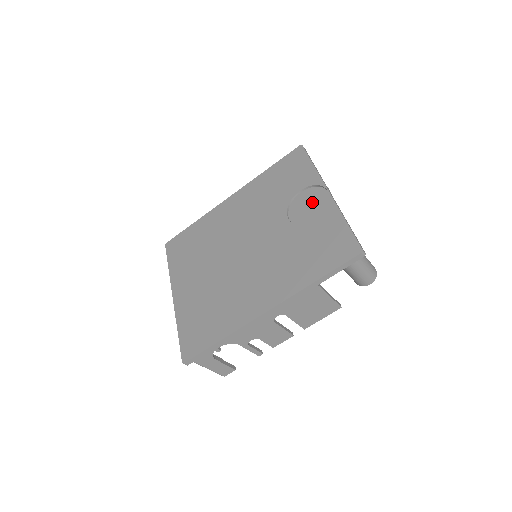
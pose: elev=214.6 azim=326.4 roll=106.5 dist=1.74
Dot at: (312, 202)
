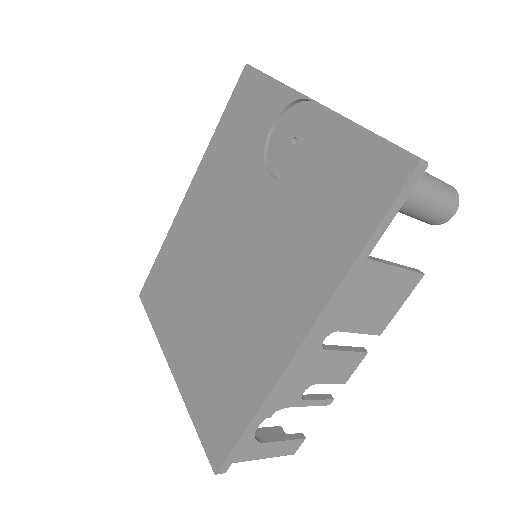
Dot at: (296, 132)
